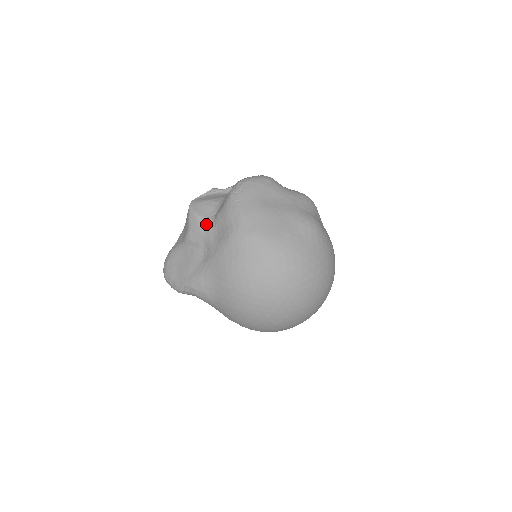
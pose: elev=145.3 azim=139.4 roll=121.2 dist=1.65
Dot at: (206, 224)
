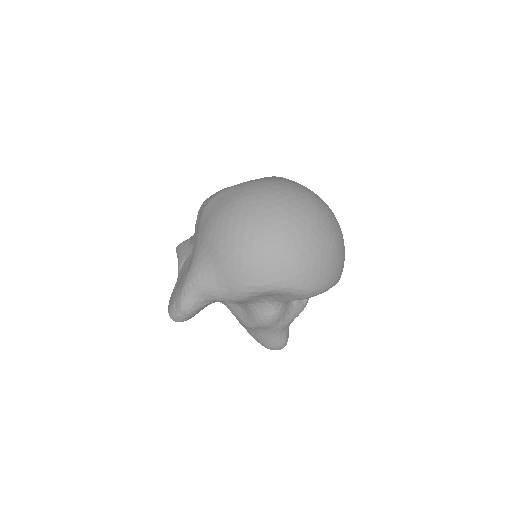
Dot at: (189, 239)
